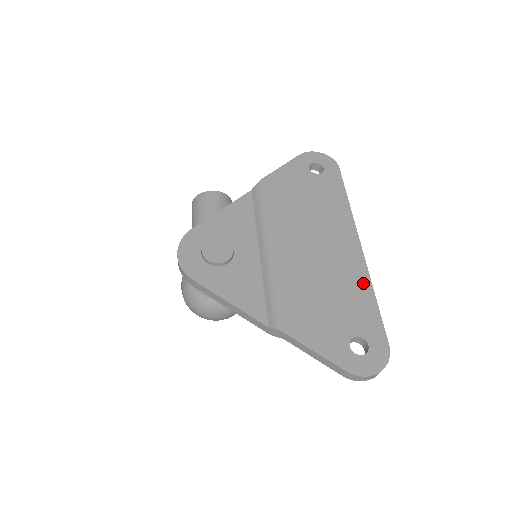
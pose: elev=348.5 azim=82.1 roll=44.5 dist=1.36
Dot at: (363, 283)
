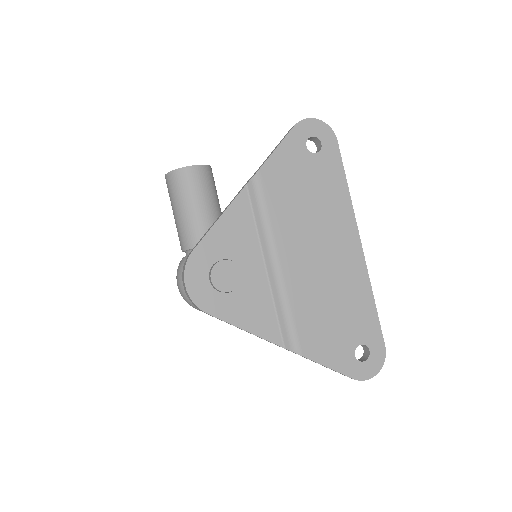
Dot at: (364, 288)
